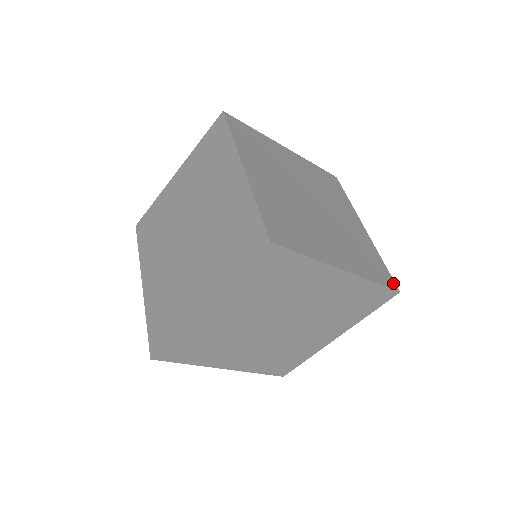
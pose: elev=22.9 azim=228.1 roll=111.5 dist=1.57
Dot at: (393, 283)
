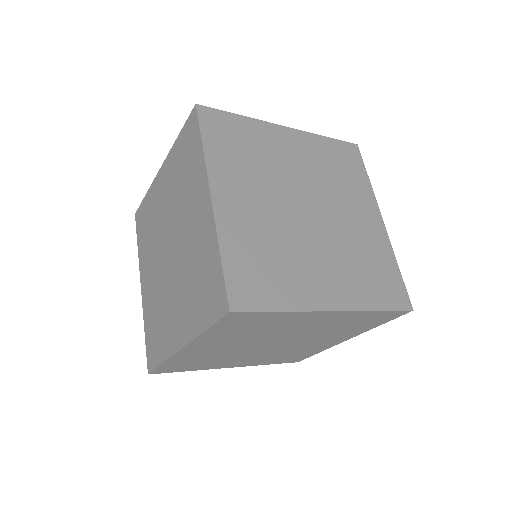
Dot at: (406, 299)
